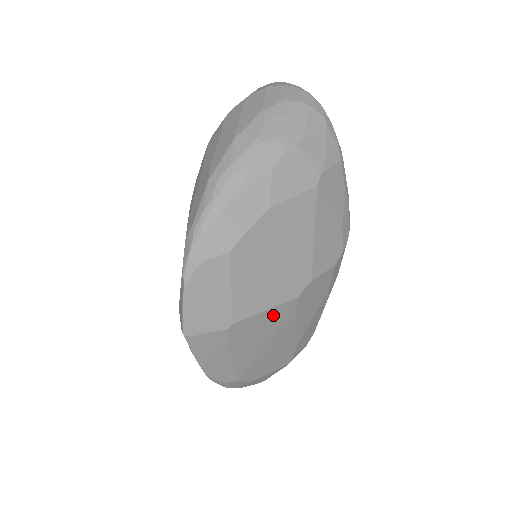
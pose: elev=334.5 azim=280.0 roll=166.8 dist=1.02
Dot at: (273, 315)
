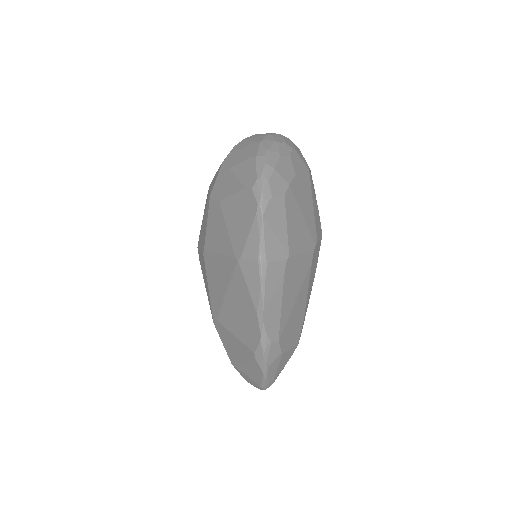
Dot at: (303, 262)
